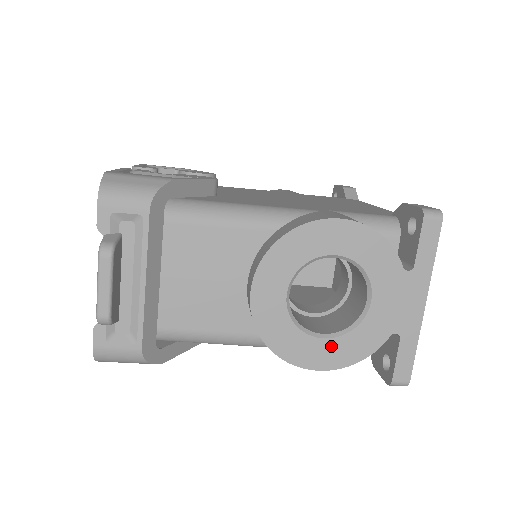
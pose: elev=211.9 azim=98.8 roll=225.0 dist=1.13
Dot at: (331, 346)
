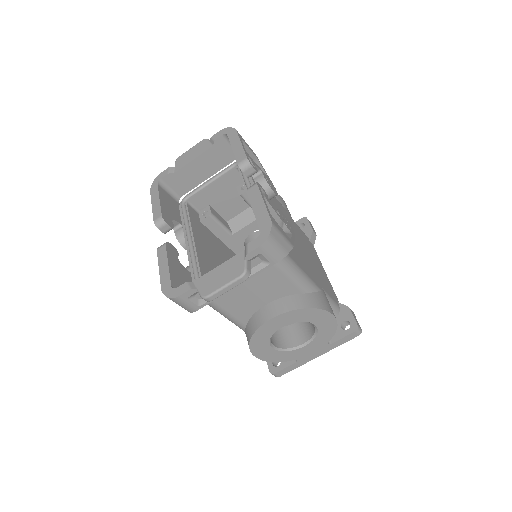
Dot at: (272, 352)
